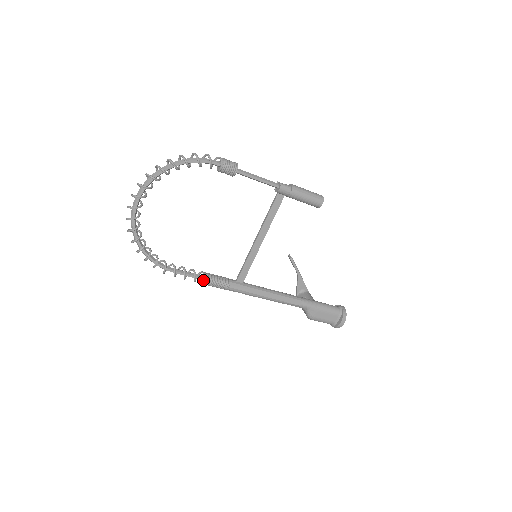
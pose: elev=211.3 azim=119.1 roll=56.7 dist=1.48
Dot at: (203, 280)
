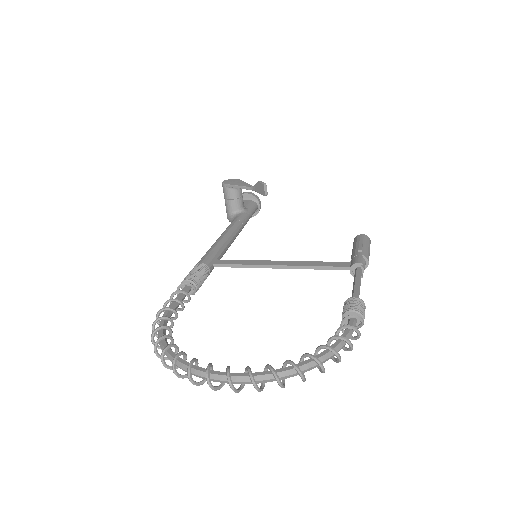
Dot at: (189, 293)
